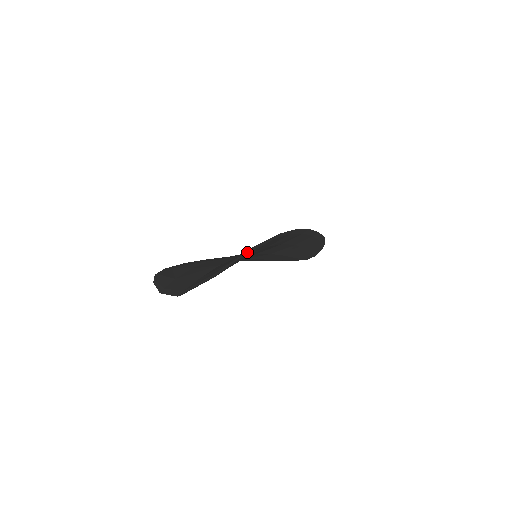
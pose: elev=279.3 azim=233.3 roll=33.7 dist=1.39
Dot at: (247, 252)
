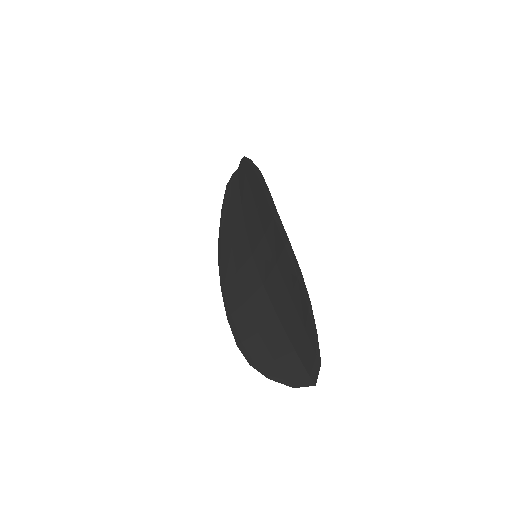
Dot at: (313, 319)
